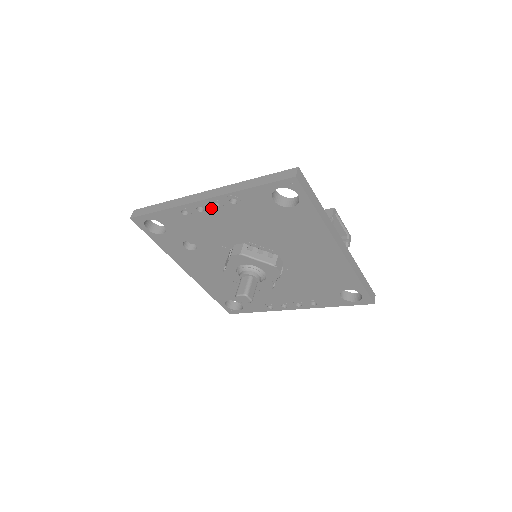
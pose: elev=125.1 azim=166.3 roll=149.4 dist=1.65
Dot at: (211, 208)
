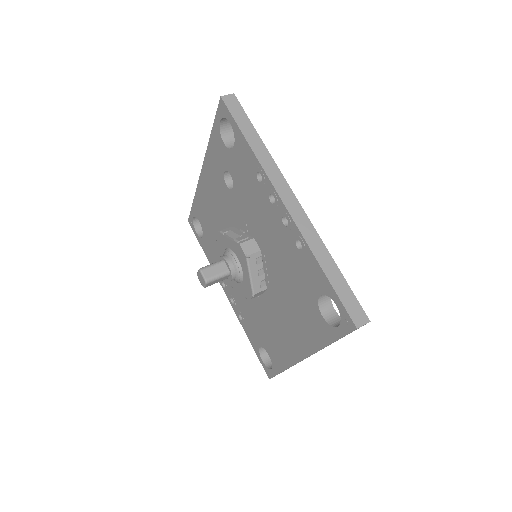
Dot at: (280, 213)
